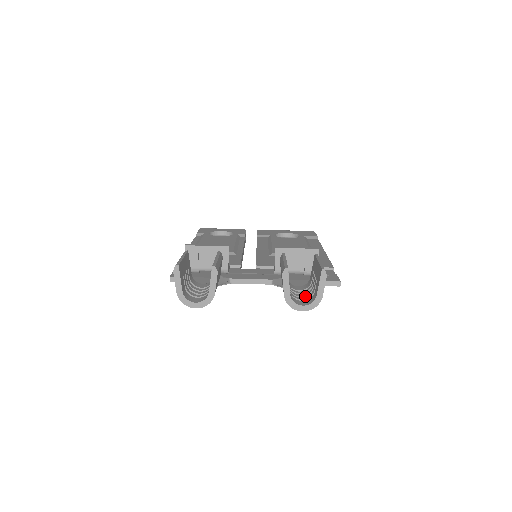
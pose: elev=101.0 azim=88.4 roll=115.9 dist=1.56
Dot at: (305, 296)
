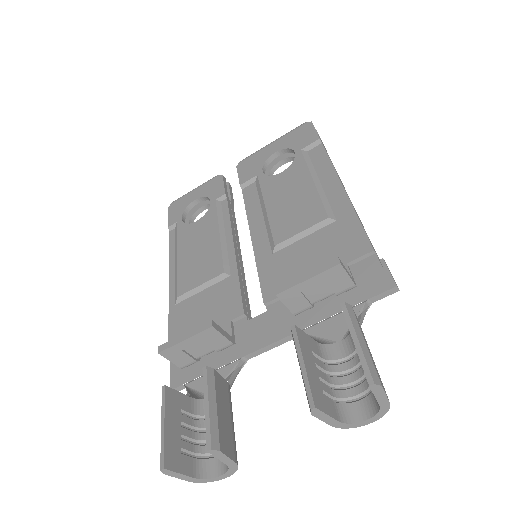
Dot at: (359, 380)
